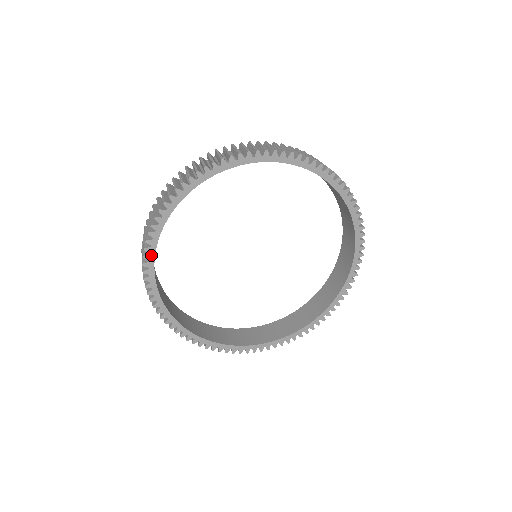
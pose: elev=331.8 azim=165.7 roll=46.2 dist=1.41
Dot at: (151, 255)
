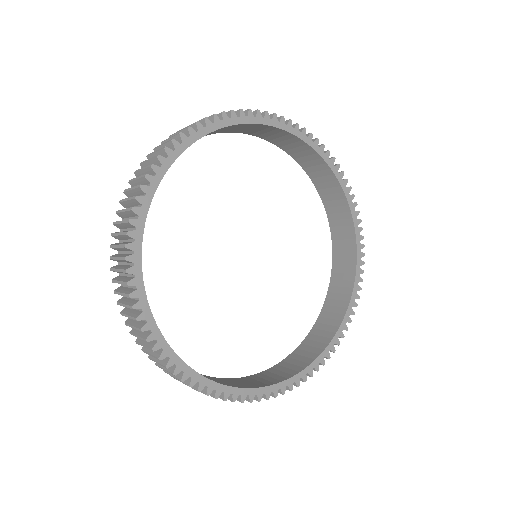
Dot at: (147, 198)
